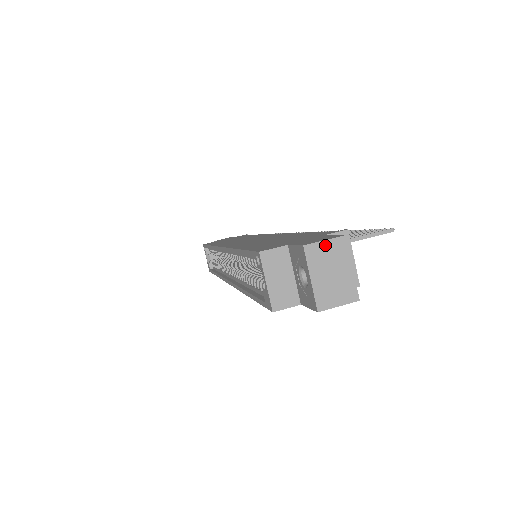
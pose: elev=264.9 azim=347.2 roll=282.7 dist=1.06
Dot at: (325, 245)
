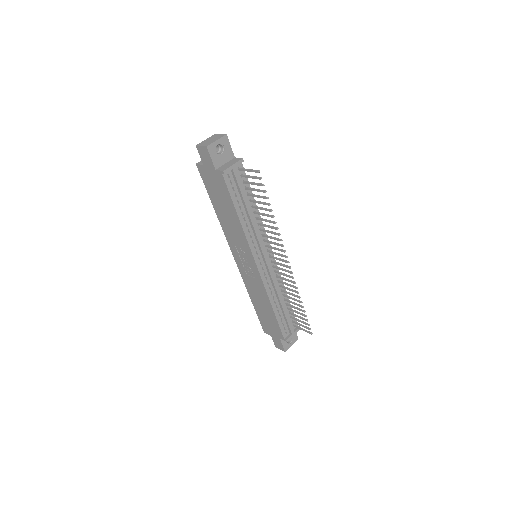
Dot at: (220, 135)
